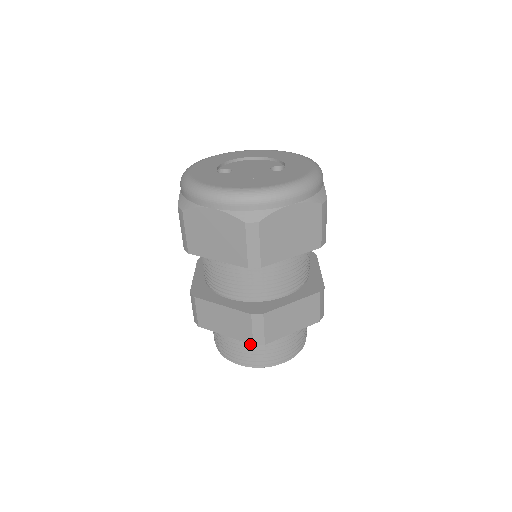
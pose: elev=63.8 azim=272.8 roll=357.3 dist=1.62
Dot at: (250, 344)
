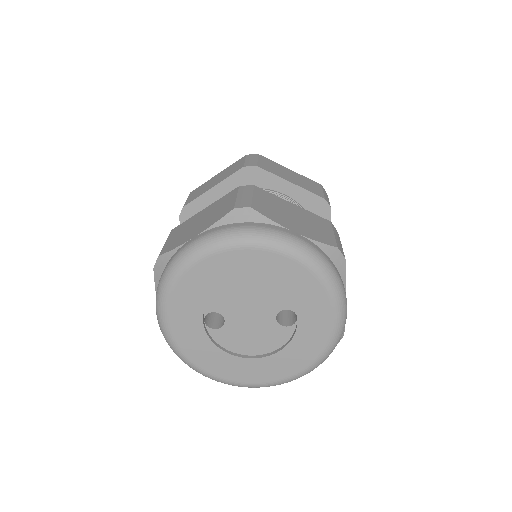
Dot at: occluded
